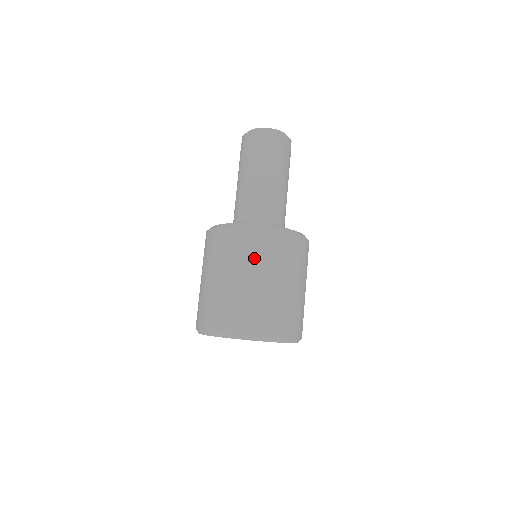
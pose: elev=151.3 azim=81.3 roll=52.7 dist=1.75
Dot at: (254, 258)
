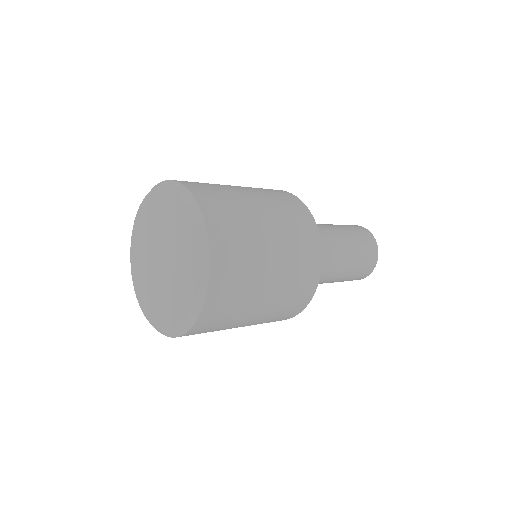
Dot at: occluded
